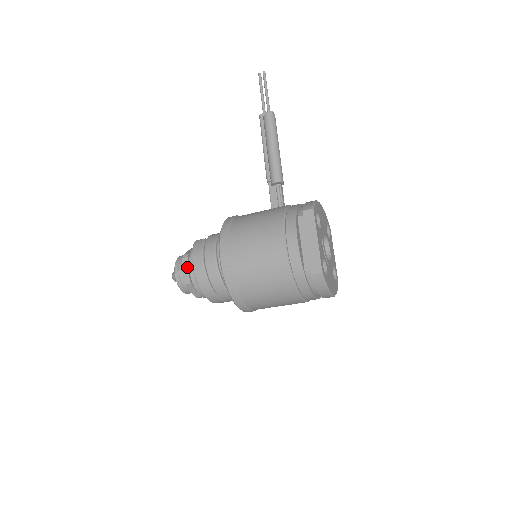
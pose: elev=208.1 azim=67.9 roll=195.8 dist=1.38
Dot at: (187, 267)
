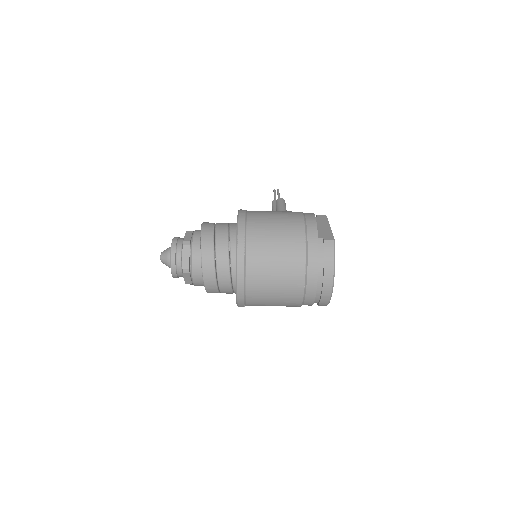
Dot at: (190, 235)
